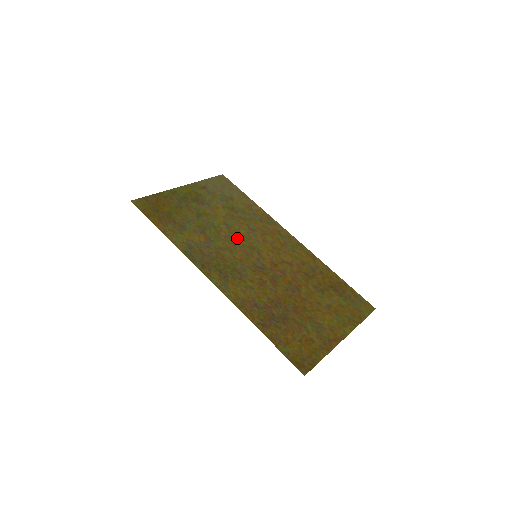
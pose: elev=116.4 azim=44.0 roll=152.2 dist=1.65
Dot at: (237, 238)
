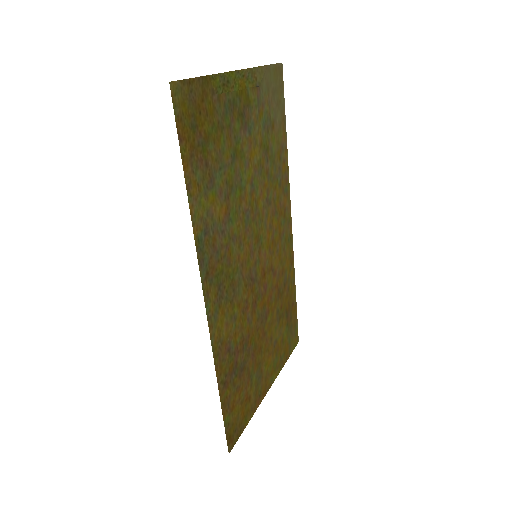
Dot at: (252, 217)
